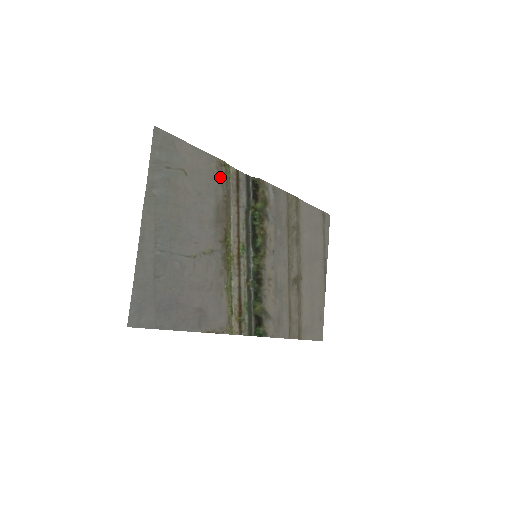
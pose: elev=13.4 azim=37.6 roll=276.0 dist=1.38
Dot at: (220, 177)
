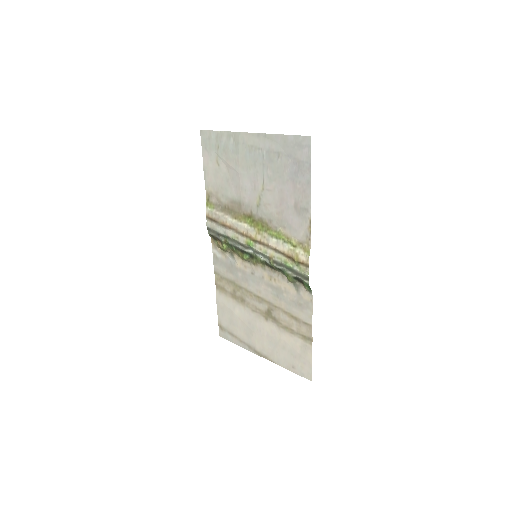
Dot at: (215, 197)
